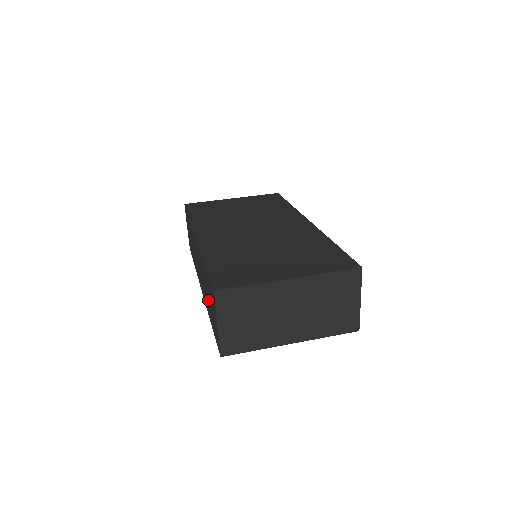
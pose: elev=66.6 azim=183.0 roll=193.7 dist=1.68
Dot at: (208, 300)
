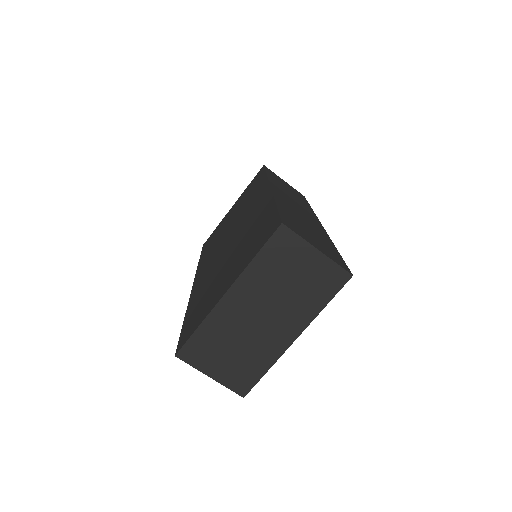
Dot at: occluded
